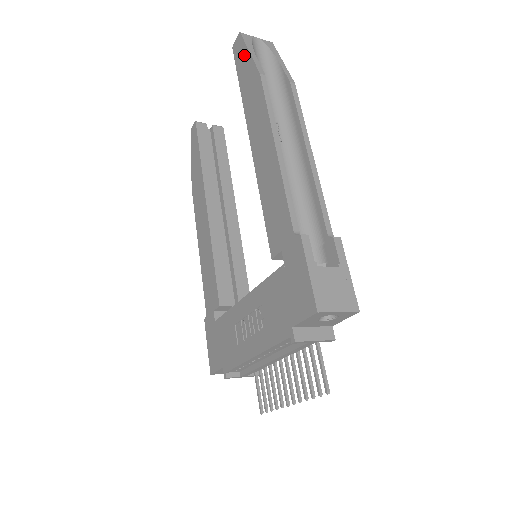
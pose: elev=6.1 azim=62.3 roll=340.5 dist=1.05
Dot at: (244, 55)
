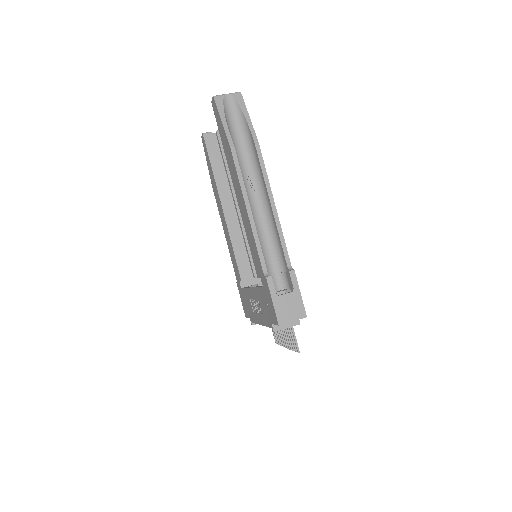
Dot at: (219, 120)
